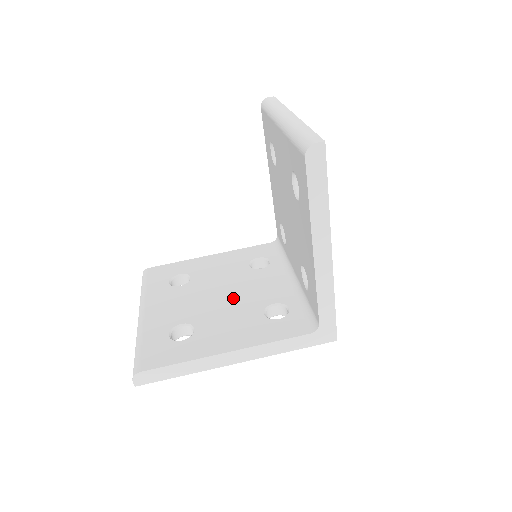
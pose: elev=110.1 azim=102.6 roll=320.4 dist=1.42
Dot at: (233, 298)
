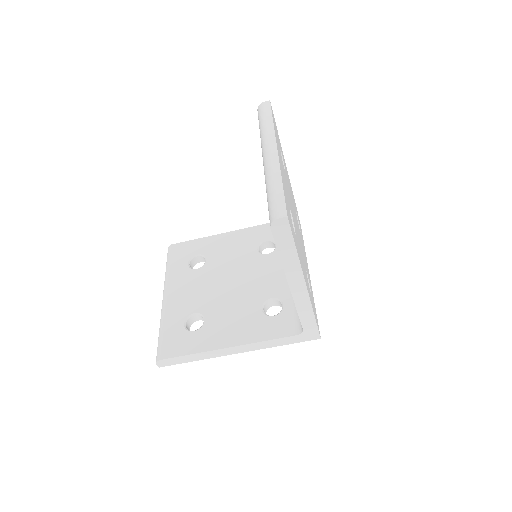
Dot at: (239, 288)
